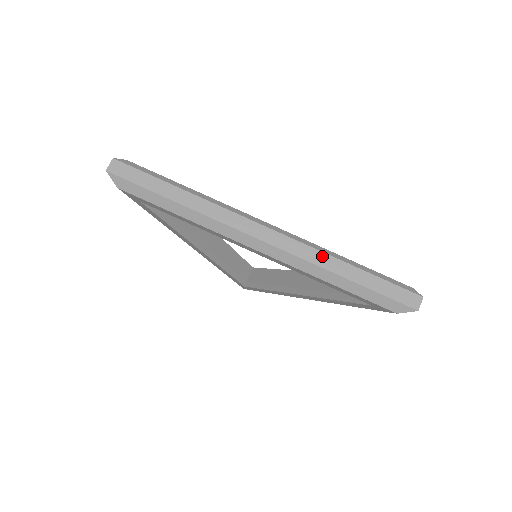
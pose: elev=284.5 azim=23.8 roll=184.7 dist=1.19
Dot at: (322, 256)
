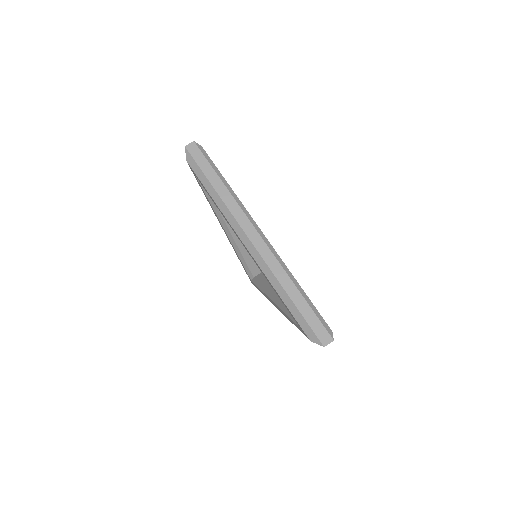
Dot at: (283, 273)
